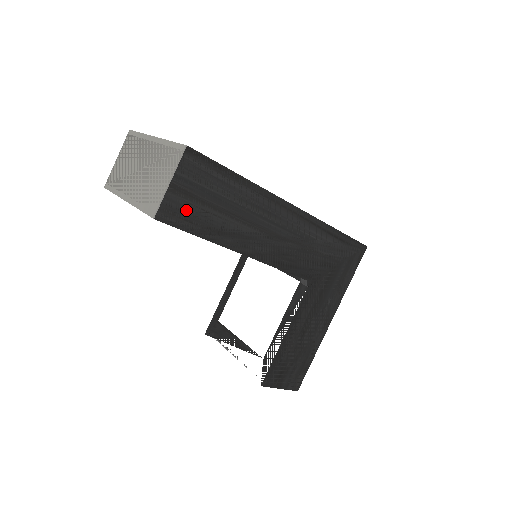
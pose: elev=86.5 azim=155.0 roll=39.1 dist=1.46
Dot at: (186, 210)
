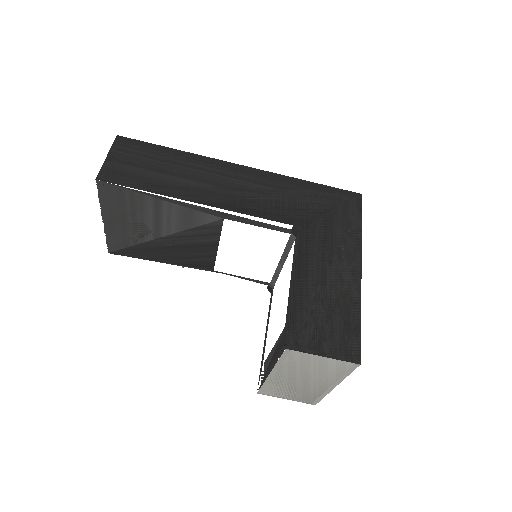
Dot at: (125, 173)
